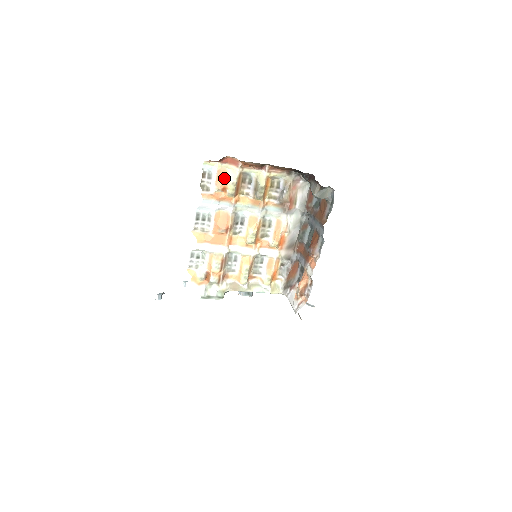
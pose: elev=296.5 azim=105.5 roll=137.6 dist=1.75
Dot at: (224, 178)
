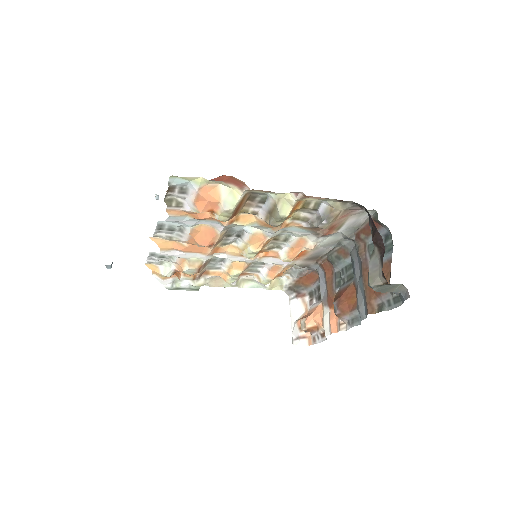
Dot at: (211, 200)
